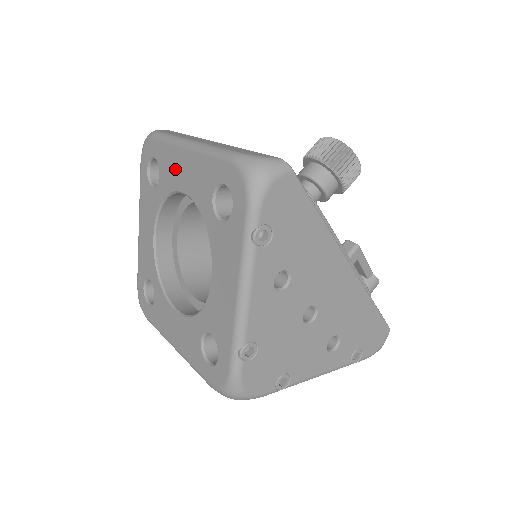
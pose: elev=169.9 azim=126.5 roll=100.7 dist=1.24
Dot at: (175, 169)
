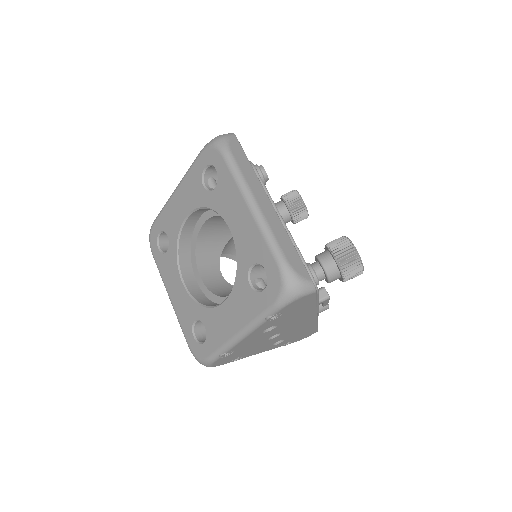
Dot at: (231, 206)
